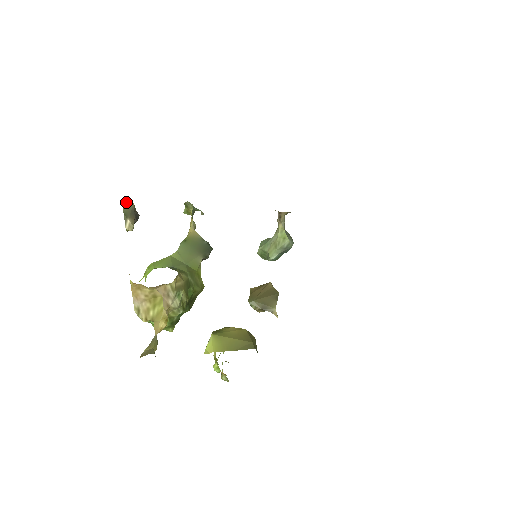
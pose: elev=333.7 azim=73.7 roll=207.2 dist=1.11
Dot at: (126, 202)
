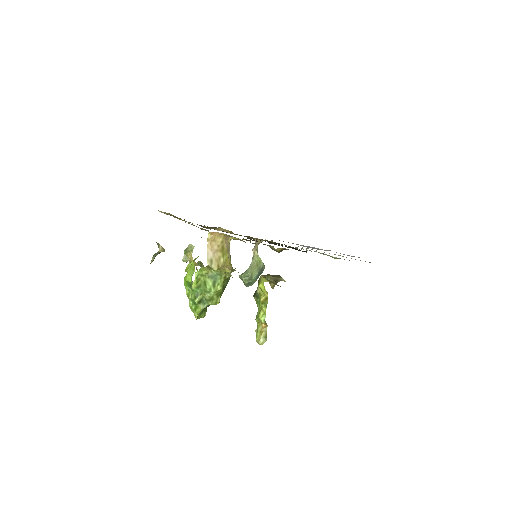
Dot at: occluded
